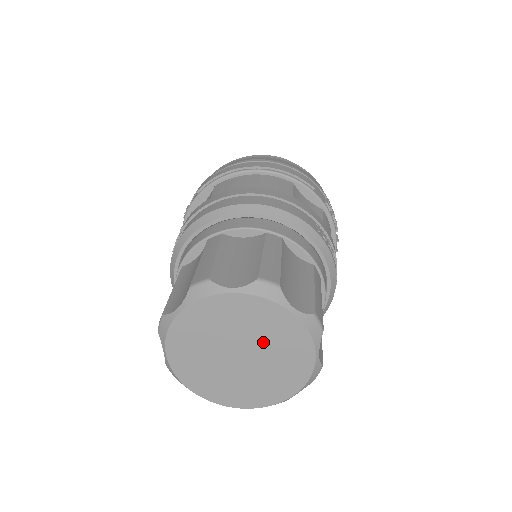
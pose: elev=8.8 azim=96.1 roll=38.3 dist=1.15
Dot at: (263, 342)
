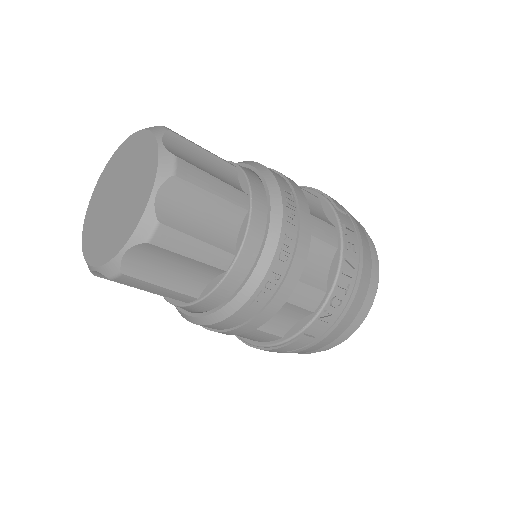
Dot at: (133, 179)
